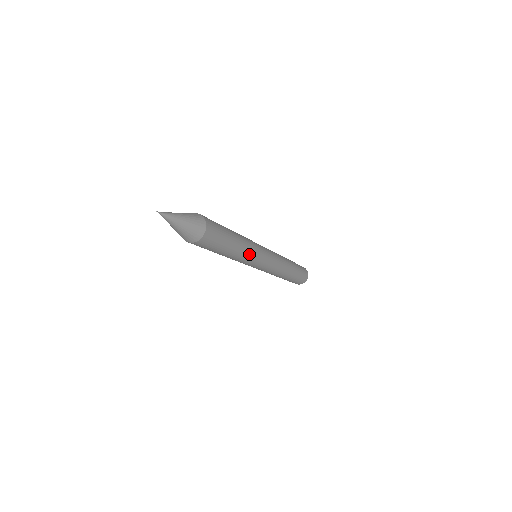
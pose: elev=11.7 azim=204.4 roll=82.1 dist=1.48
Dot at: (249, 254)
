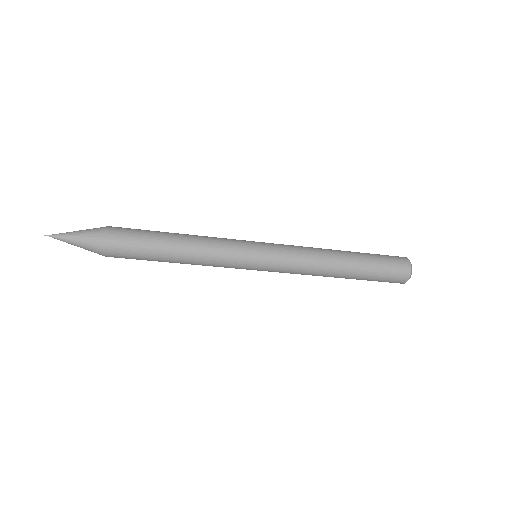
Dot at: (213, 247)
